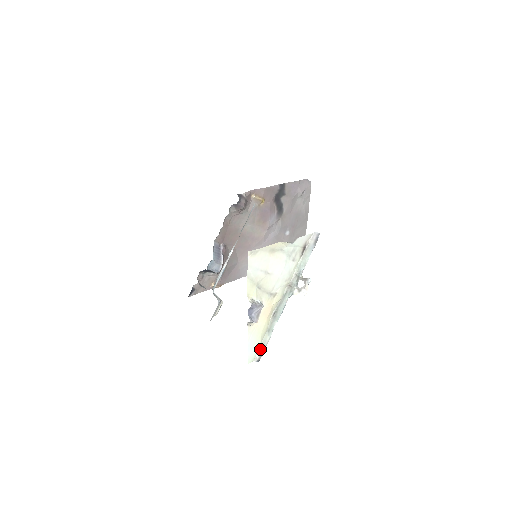
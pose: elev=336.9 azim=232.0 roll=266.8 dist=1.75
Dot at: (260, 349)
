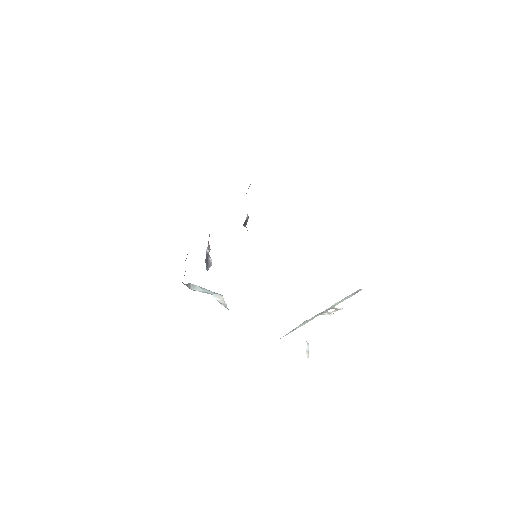
Dot at: occluded
